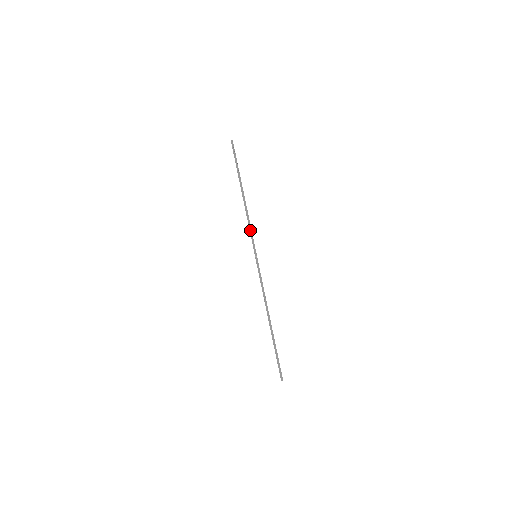
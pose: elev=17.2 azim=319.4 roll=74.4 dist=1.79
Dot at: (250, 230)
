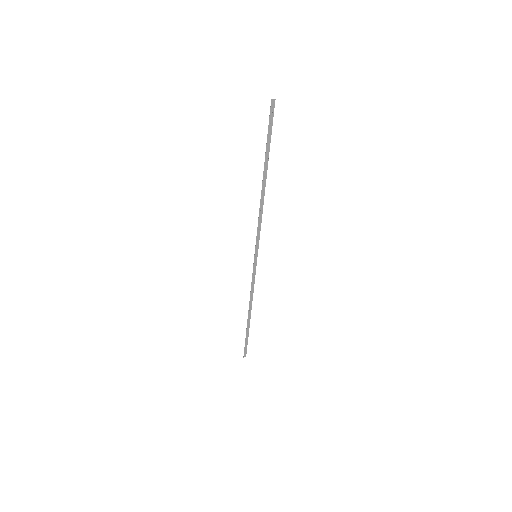
Dot at: (258, 228)
